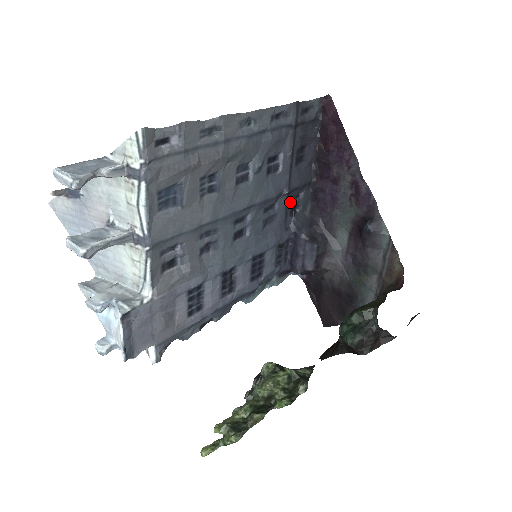
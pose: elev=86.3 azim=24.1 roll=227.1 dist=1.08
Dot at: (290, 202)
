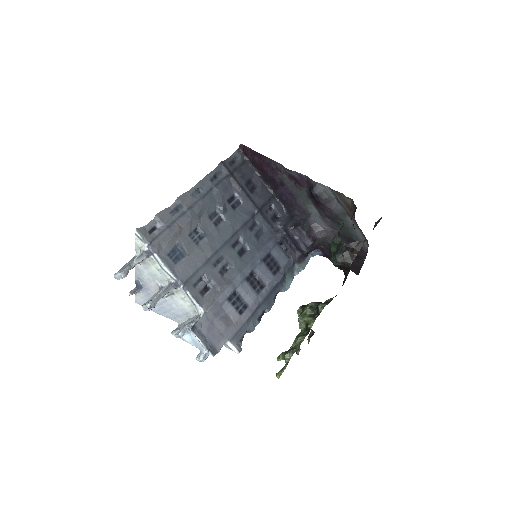
Dot at: (267, 215)
